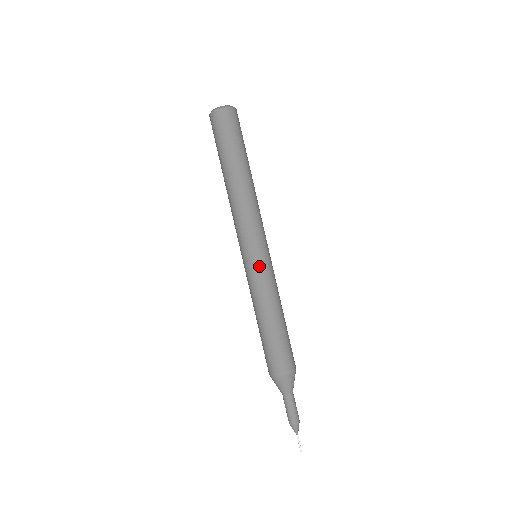
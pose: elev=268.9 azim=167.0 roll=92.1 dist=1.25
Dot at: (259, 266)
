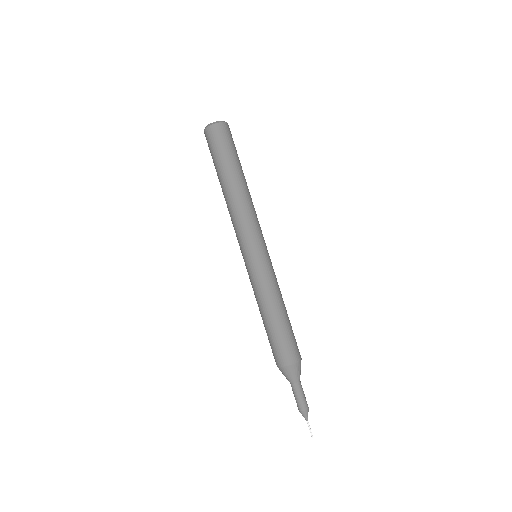
Dot at: (260, 264)
